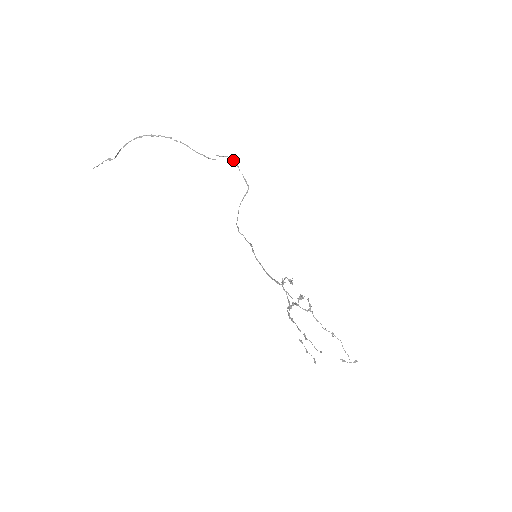
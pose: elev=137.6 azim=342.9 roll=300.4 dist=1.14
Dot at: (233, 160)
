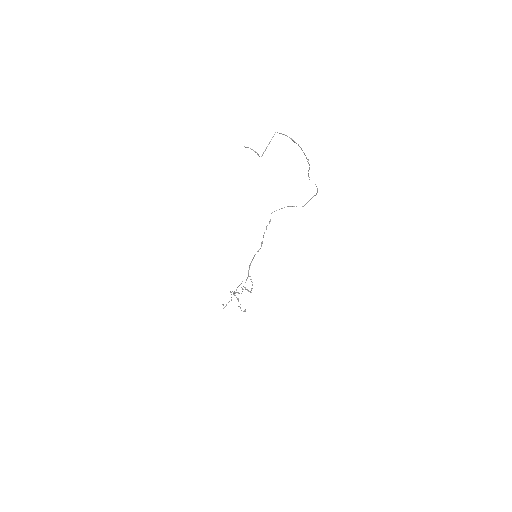
Dot at: (317, 192)
